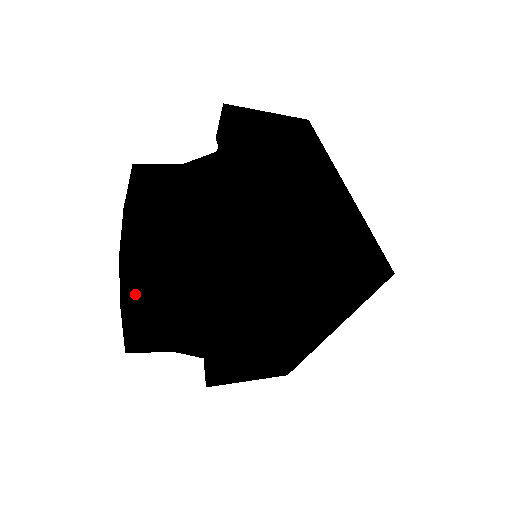
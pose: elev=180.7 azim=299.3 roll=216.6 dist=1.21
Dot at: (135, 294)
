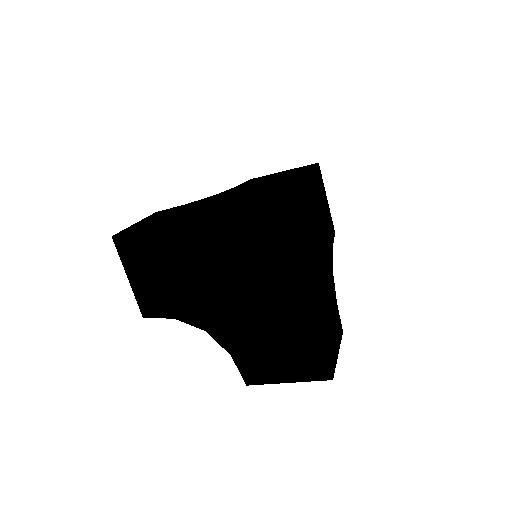
Dot at: occluded
